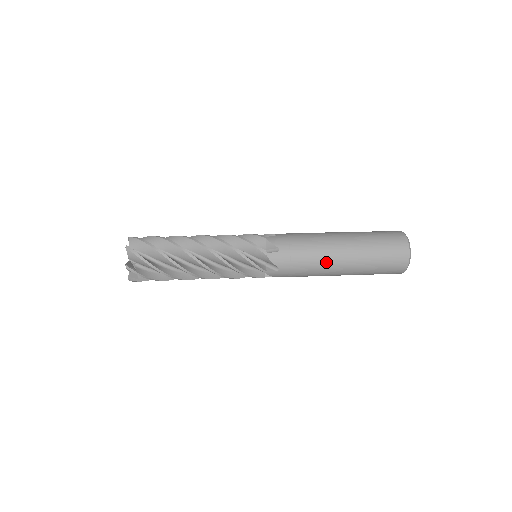
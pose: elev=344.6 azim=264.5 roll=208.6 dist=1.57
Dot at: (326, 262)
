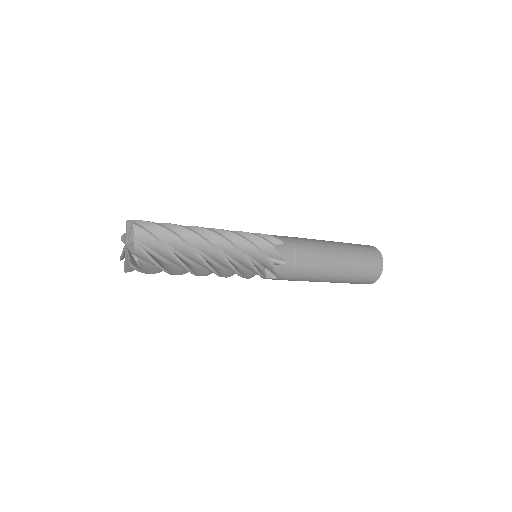
Dot at: (319, 243)
